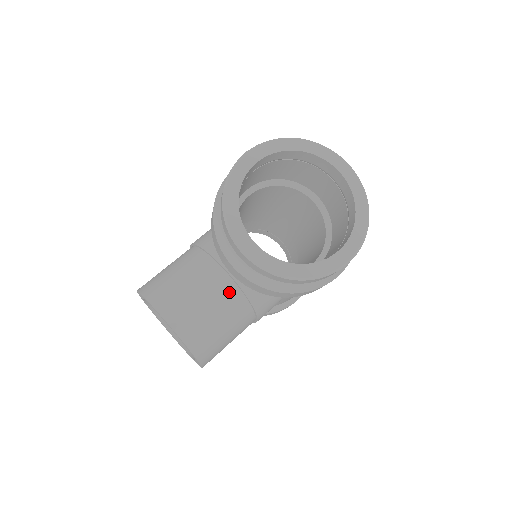
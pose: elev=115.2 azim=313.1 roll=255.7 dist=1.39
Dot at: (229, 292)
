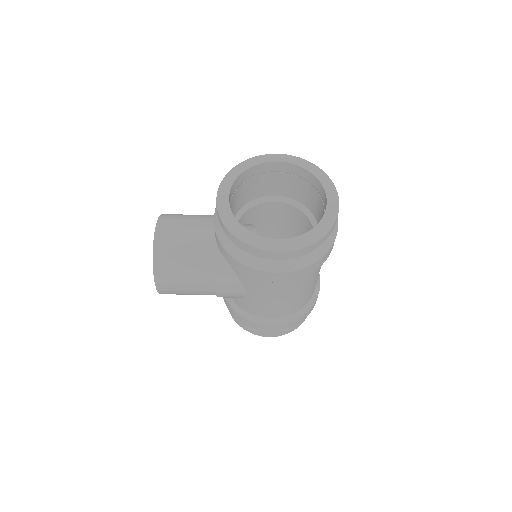
Dot at: (206, 243)
